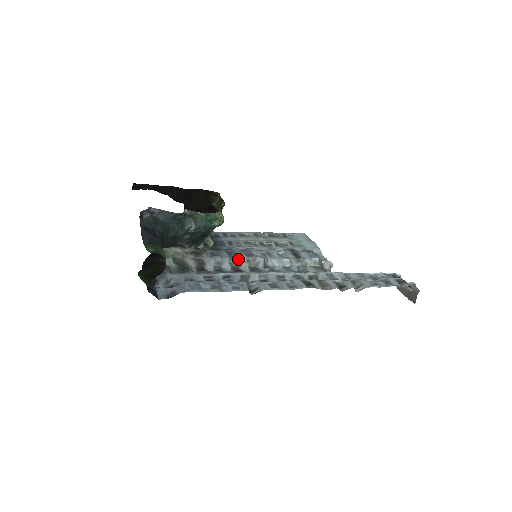
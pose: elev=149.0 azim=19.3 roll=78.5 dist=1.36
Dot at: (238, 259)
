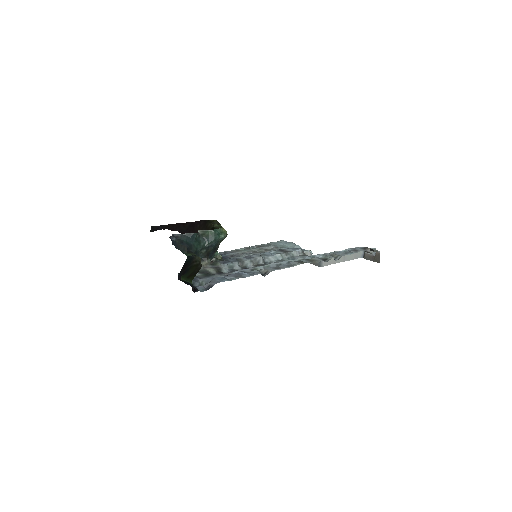
Dot at: (244, 261)
